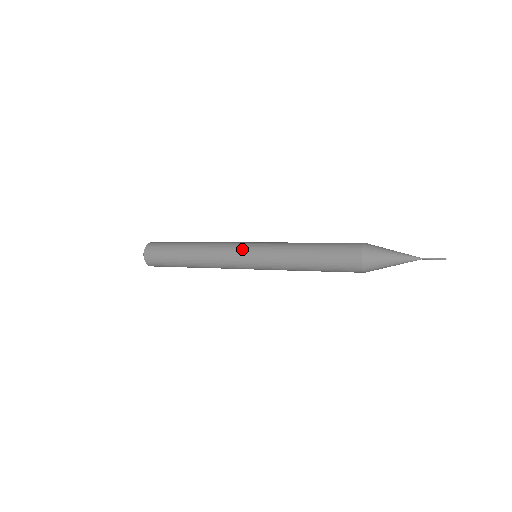
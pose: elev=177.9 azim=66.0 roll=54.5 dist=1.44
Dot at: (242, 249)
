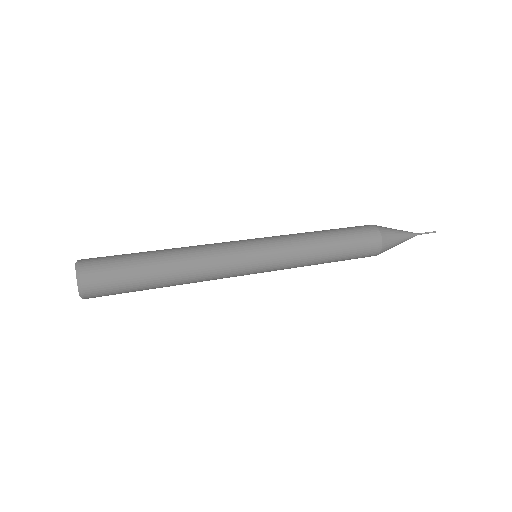
Dot at: (250, 264)
